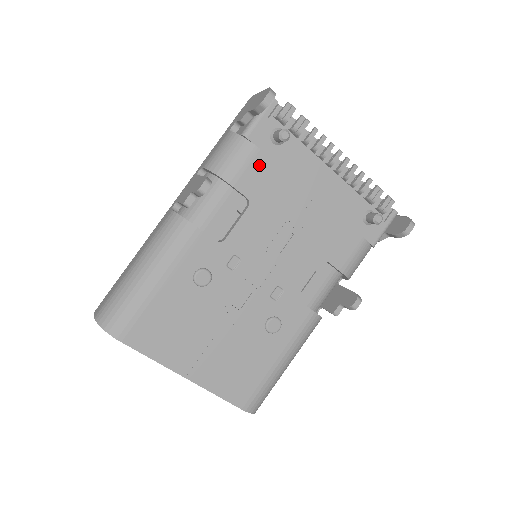
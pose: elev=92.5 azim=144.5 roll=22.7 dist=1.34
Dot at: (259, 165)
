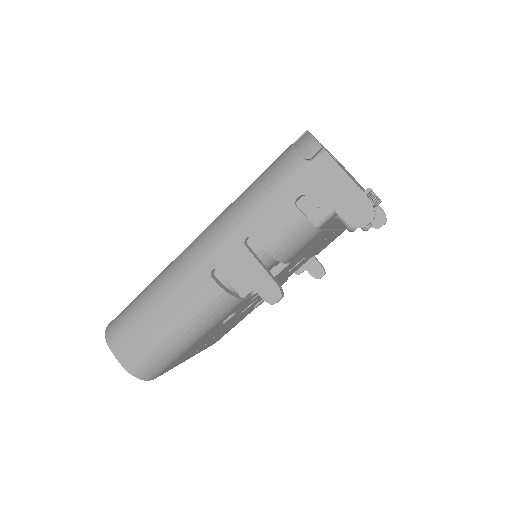
Dot at: (314, 239)
